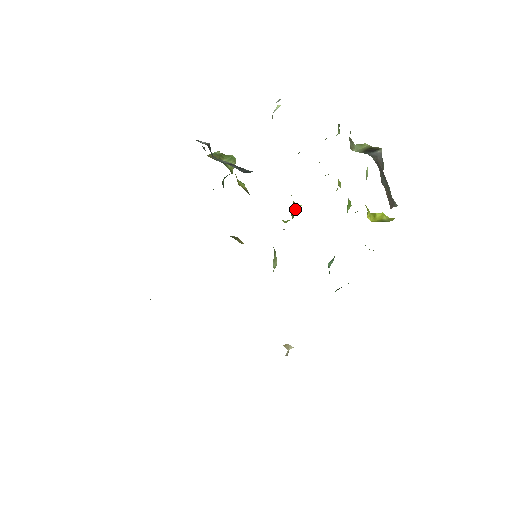
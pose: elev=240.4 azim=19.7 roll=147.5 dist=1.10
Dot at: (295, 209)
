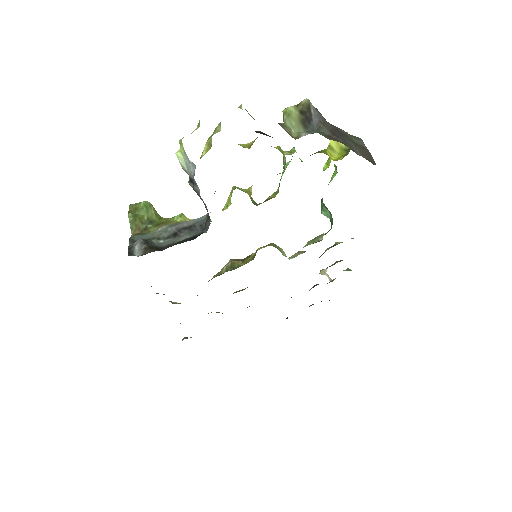
Dot at: (249, 194)
